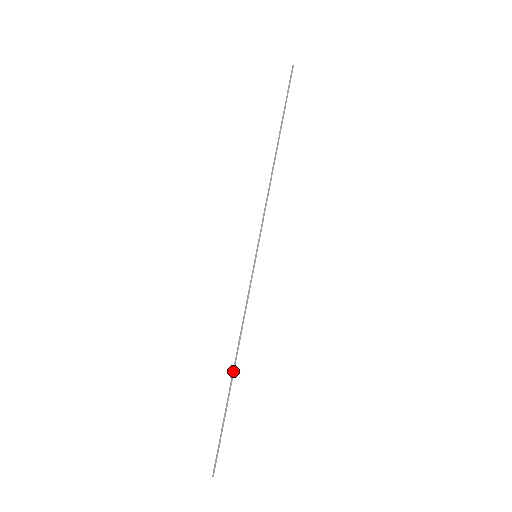
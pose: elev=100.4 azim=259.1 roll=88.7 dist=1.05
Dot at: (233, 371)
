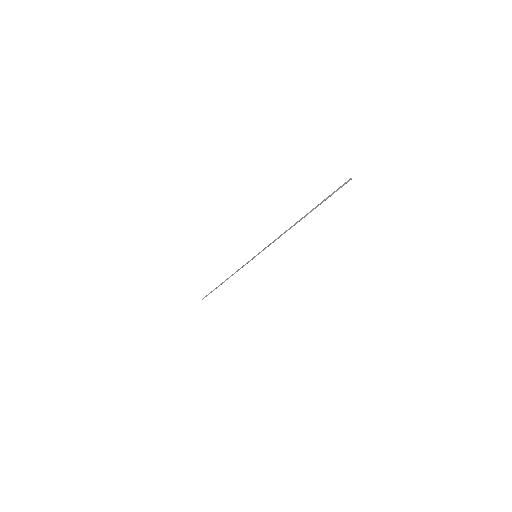
Dot at: (299, 220)
